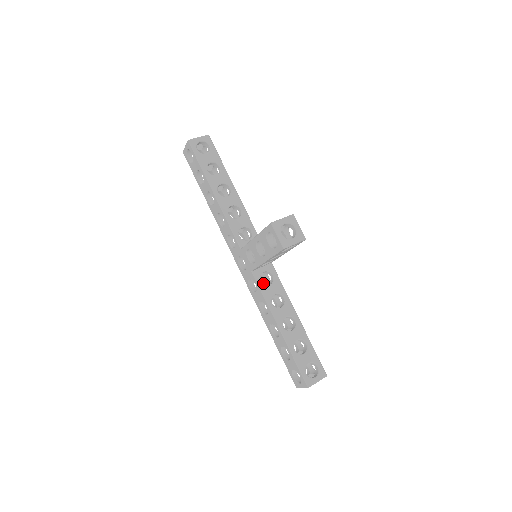
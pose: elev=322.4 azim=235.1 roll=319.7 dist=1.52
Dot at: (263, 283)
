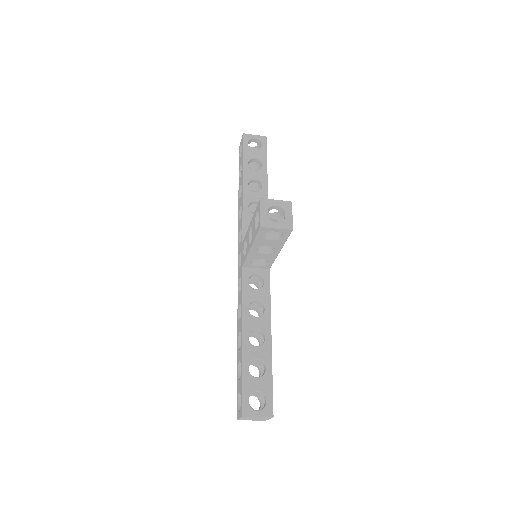
Dot at: occluded
